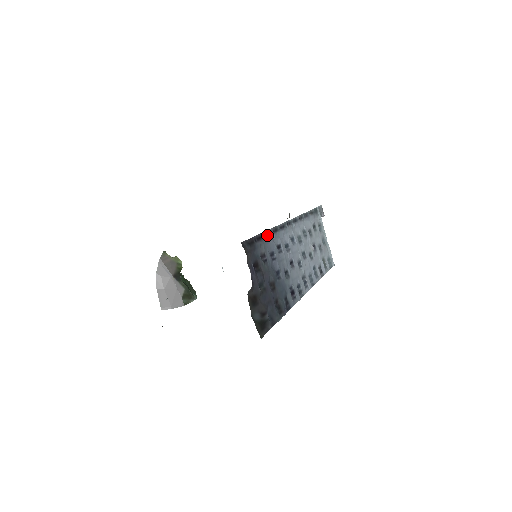
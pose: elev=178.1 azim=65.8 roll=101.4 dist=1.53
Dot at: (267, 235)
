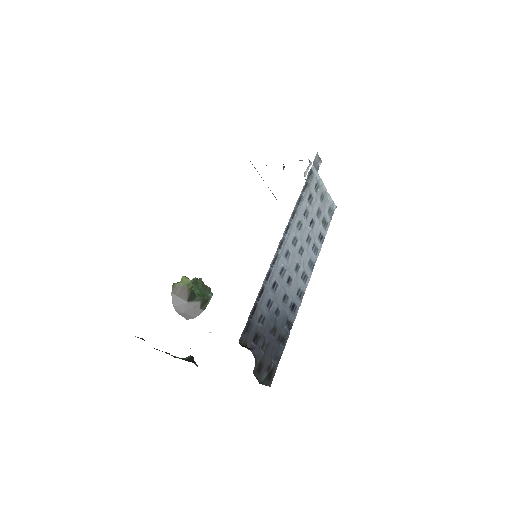
Dot at: (261, 294)
